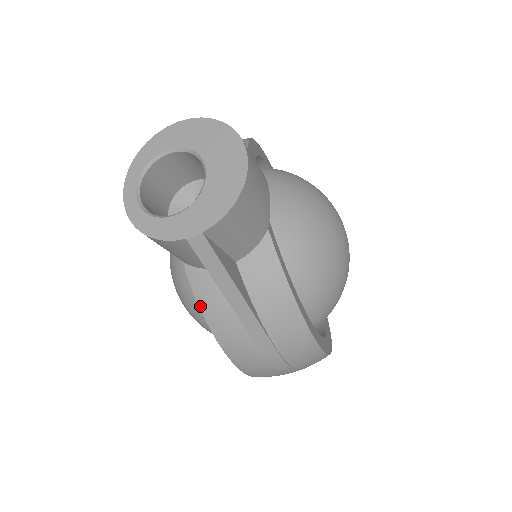
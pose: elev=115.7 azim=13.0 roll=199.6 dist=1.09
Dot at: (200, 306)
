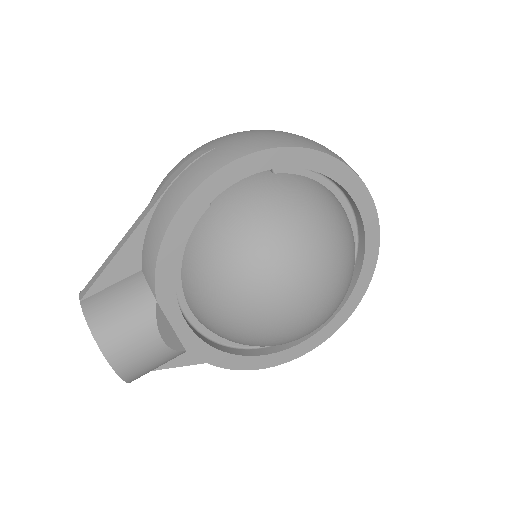
Dot at: occluded
